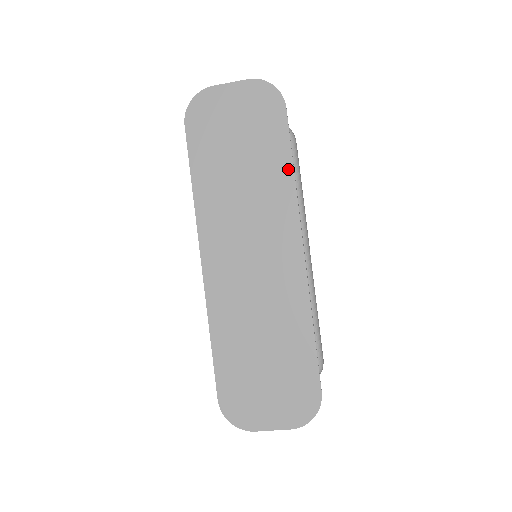
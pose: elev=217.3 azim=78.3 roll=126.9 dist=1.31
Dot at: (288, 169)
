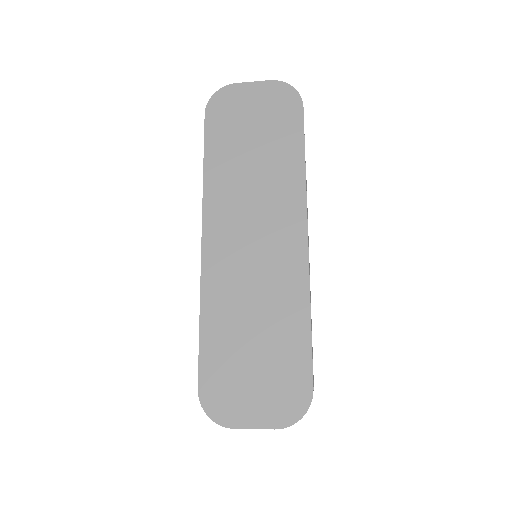
Dot at: (300, 160)
